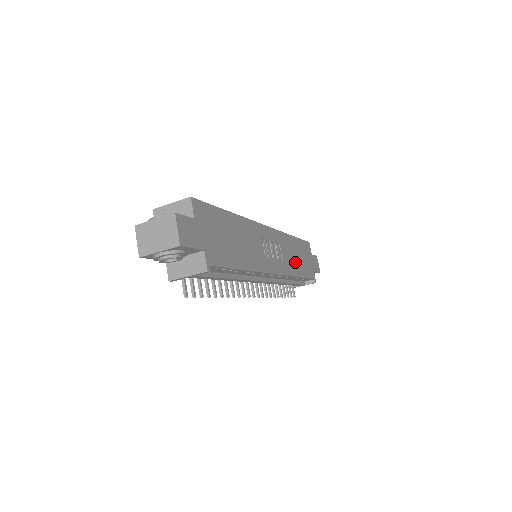
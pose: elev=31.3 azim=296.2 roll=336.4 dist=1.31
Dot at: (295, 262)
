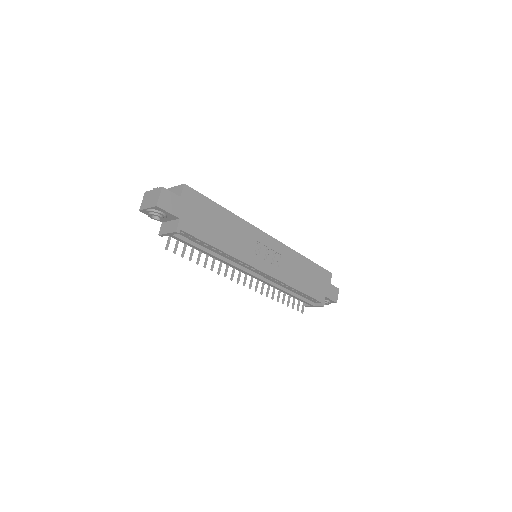
Dot at: (298, 277)
